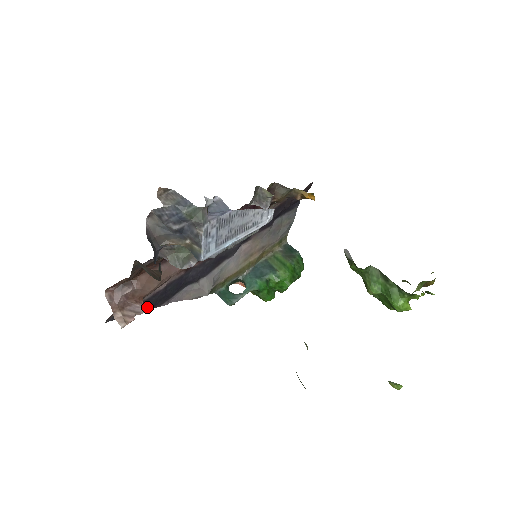
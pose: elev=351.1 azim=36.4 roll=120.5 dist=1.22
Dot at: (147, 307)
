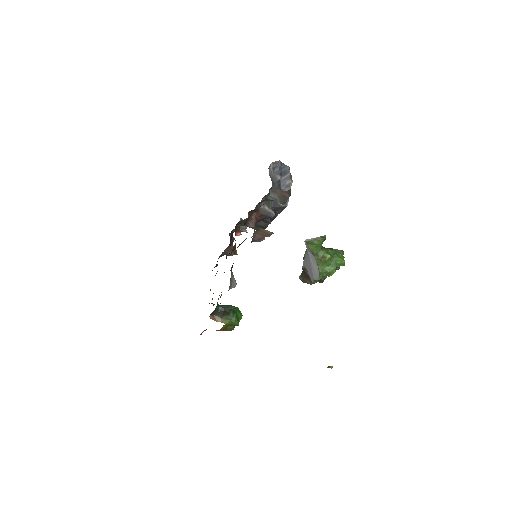
Dot at: occluded
